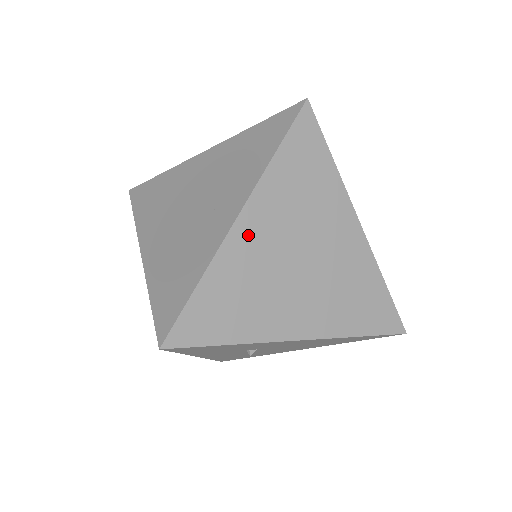
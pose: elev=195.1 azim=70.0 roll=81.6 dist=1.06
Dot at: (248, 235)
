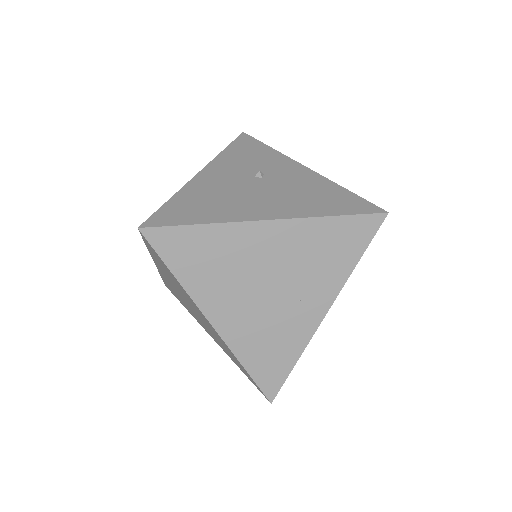
Dot at: occluded
